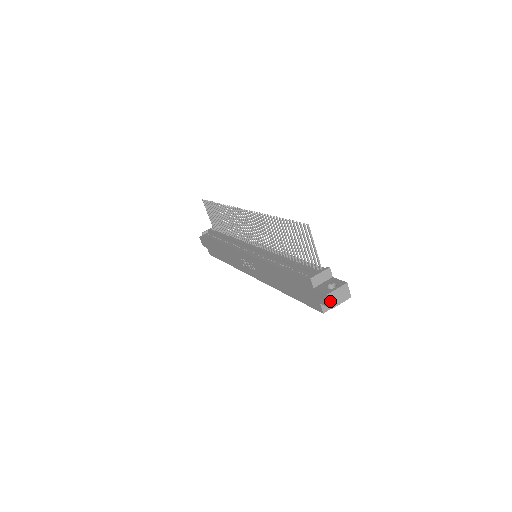
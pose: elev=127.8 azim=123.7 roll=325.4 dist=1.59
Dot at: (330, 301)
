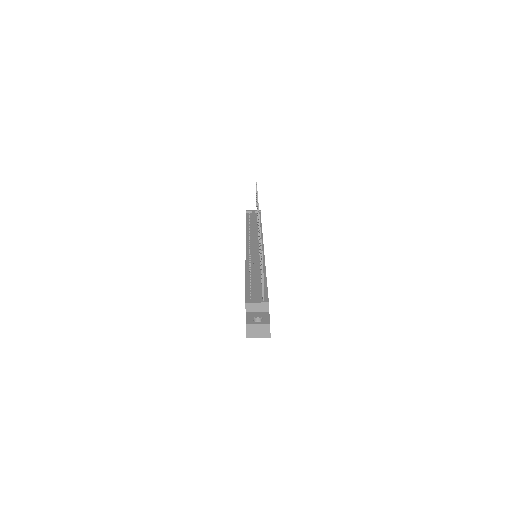
Dot at: (247, 331)
